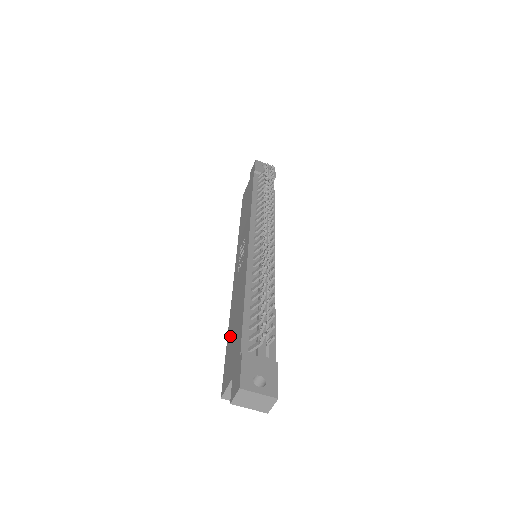
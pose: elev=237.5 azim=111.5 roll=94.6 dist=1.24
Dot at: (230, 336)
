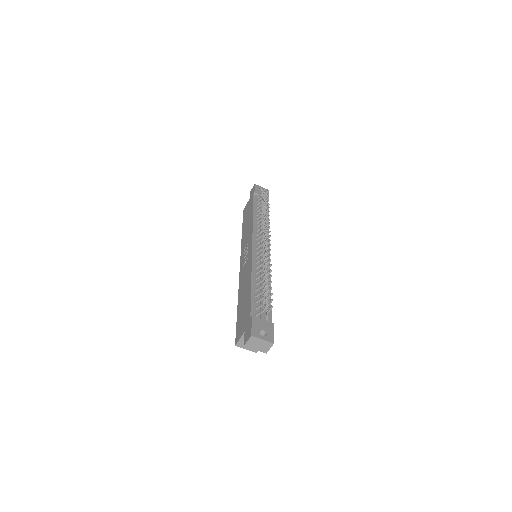
Dot at: (240, 308)
